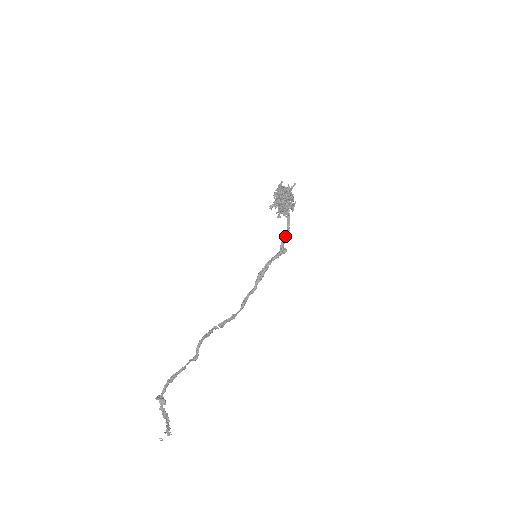
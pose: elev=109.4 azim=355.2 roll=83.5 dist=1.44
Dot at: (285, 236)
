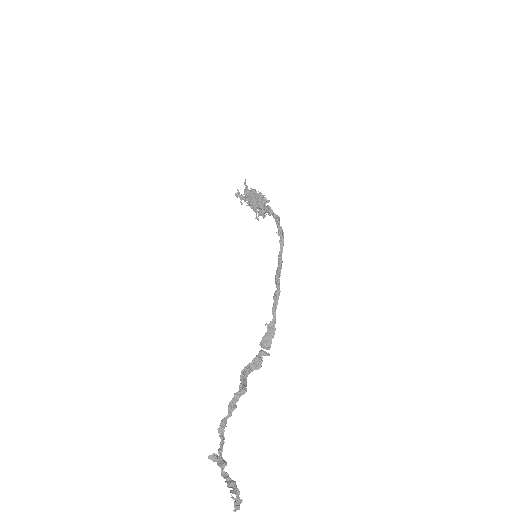
Dot at: (277, 224)
